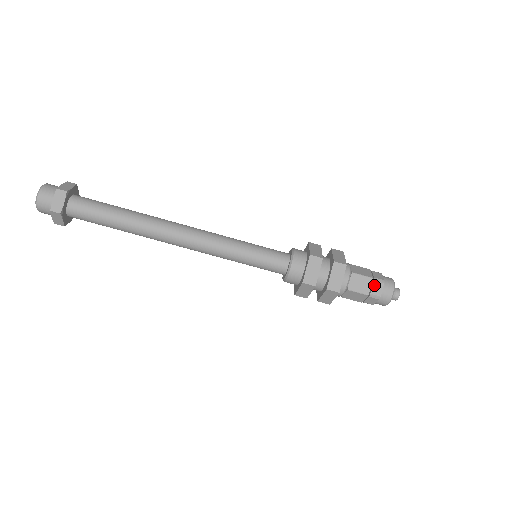
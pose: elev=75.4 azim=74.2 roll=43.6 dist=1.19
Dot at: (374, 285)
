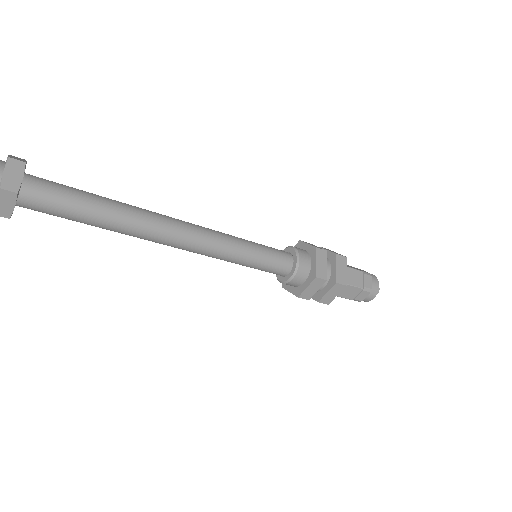
Dot at: occluded
